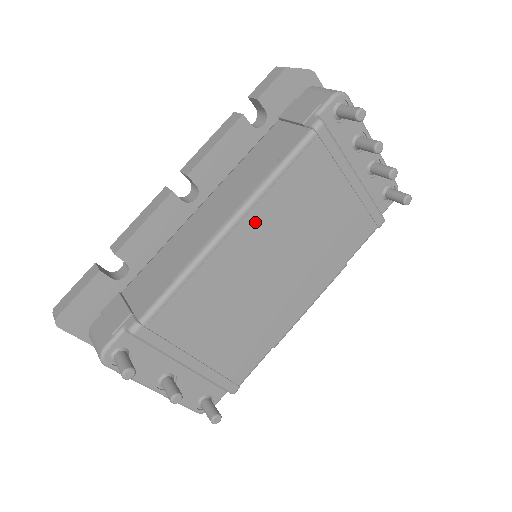
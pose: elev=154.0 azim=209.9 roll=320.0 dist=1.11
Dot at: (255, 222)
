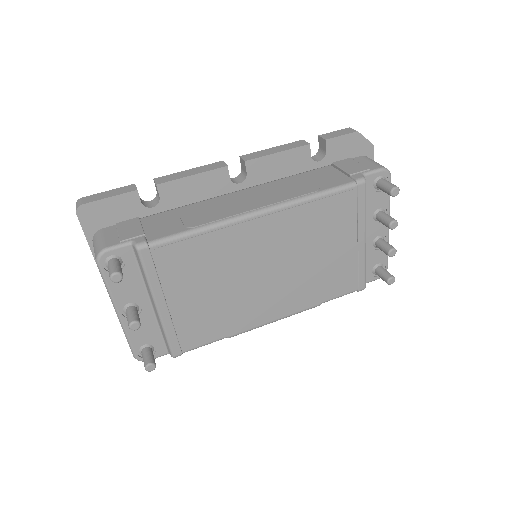
Dot at: (278, 223)
